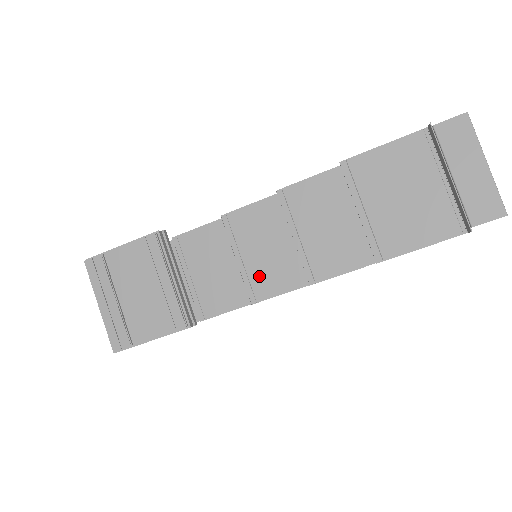
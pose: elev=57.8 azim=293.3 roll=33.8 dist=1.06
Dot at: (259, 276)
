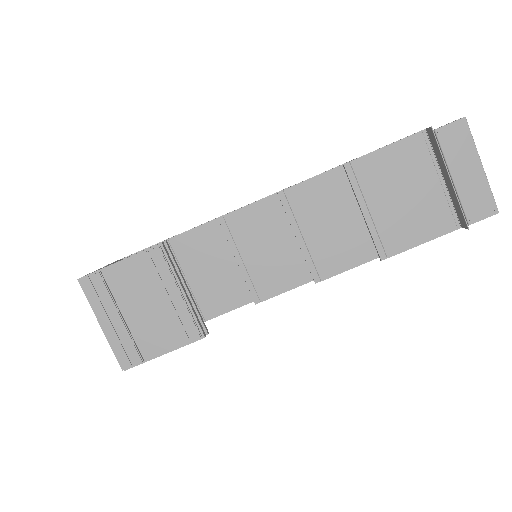
Dot at: (261, 276)
